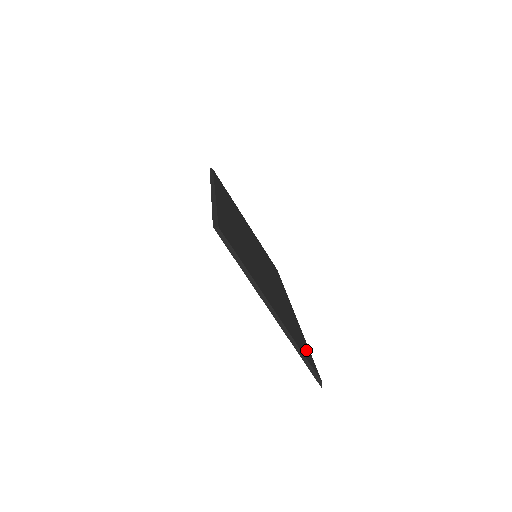
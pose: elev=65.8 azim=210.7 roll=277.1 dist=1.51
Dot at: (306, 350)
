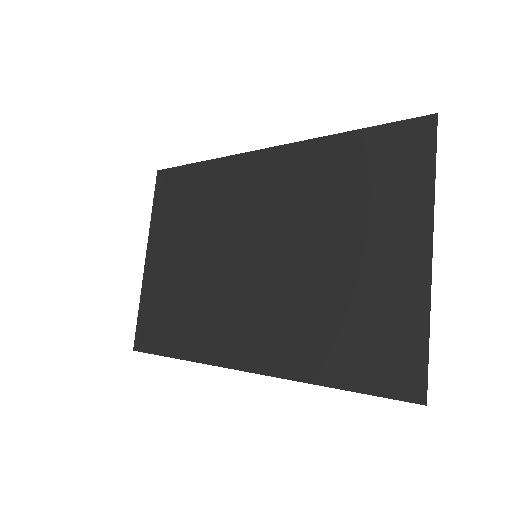
Dot at: (374, 362)
